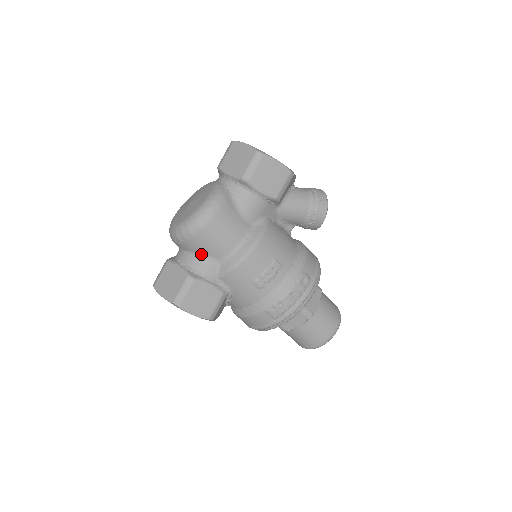
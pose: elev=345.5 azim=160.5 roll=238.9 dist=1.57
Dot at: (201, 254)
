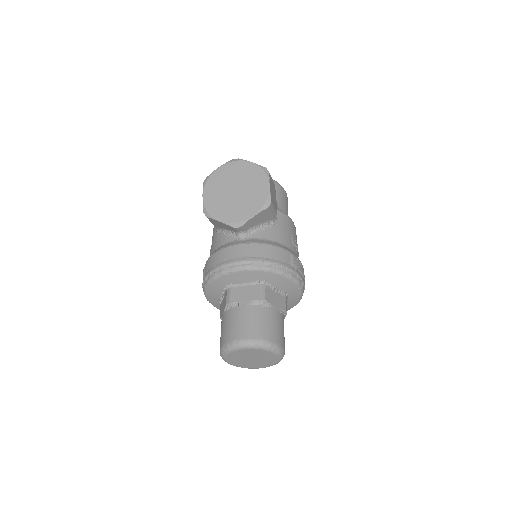
Dot at: occluded
